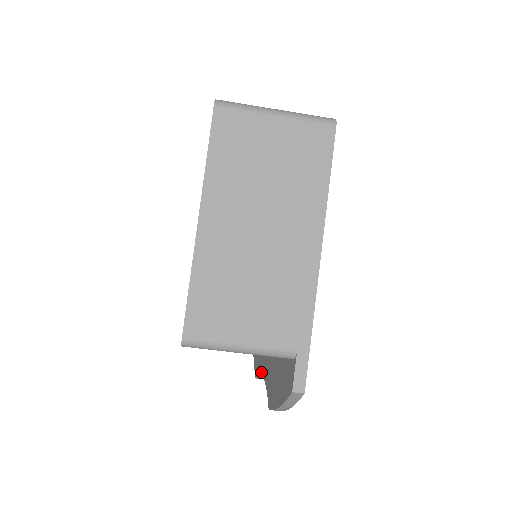
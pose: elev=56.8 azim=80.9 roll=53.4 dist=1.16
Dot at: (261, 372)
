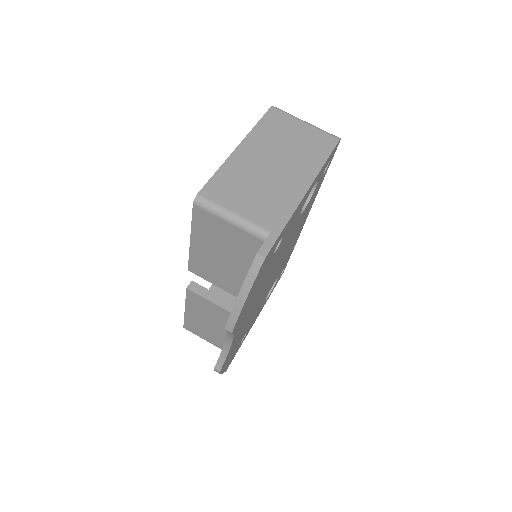
Dot at: (224, 344)
